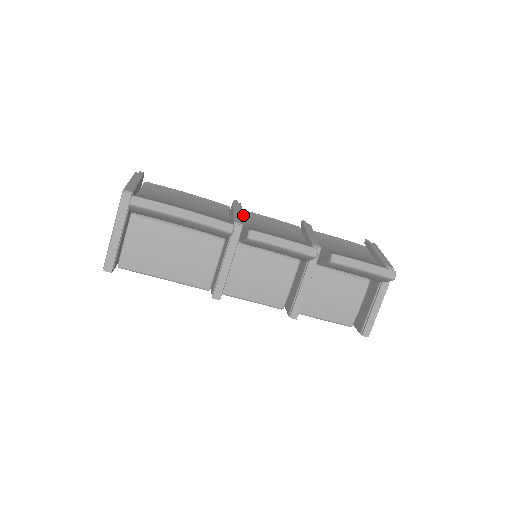
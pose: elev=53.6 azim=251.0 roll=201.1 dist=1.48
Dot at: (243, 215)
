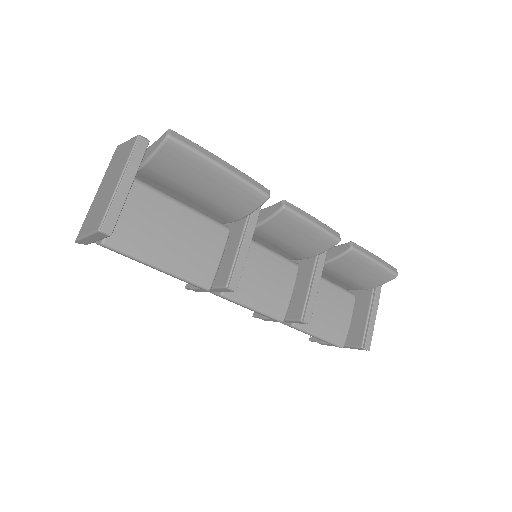
Dot at: occluded
